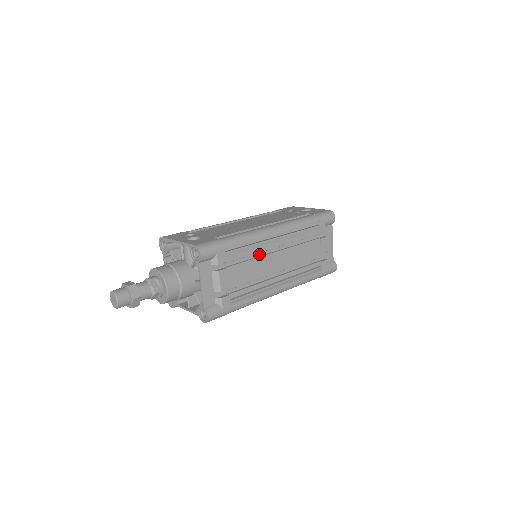
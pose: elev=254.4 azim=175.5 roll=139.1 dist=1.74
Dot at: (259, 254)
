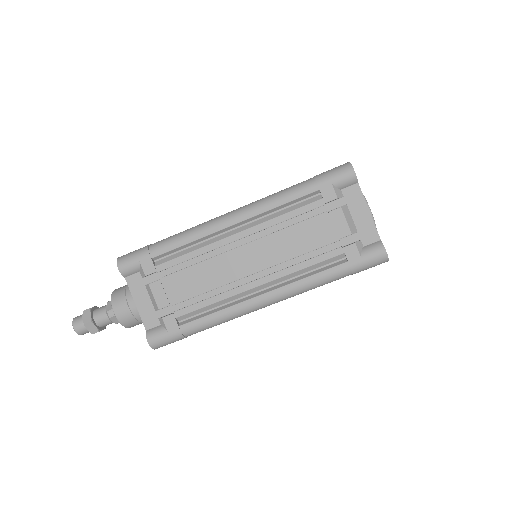
Dot at: (215, 254)
